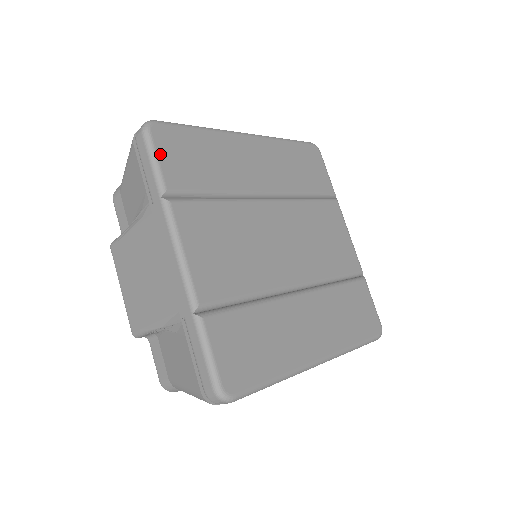
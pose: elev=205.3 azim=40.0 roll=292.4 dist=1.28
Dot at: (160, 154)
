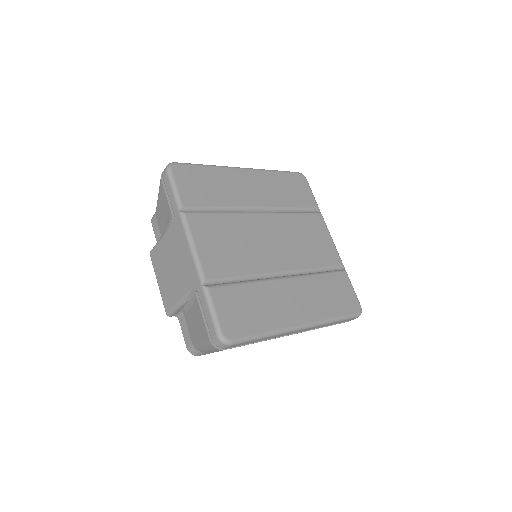
Dot at: (178, 183)
